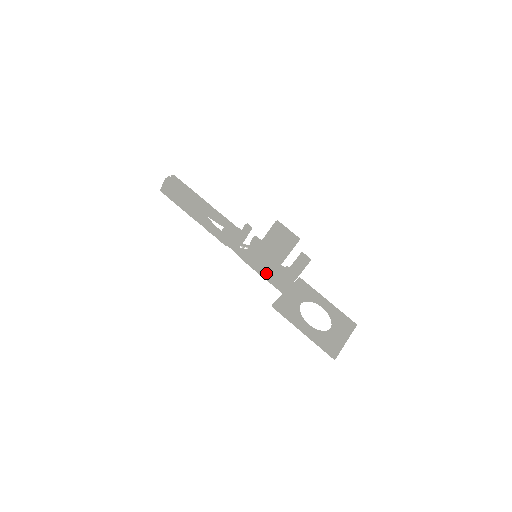
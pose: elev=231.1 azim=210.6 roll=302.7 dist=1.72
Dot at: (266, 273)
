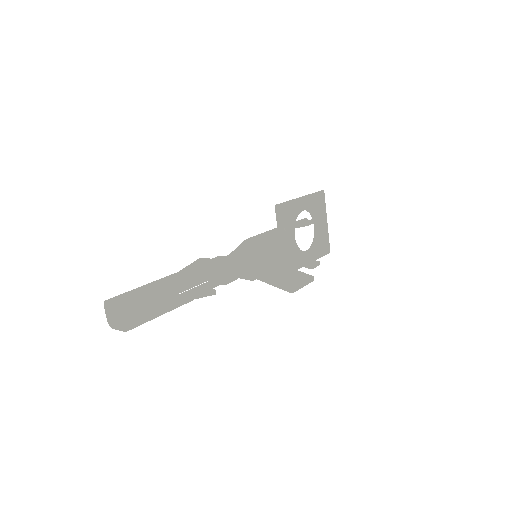
Dot at: occluded
